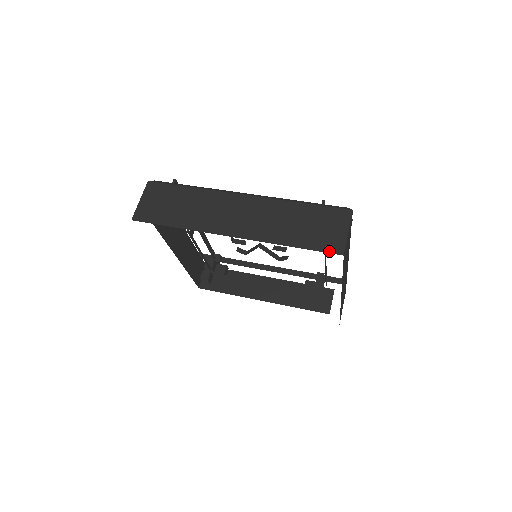
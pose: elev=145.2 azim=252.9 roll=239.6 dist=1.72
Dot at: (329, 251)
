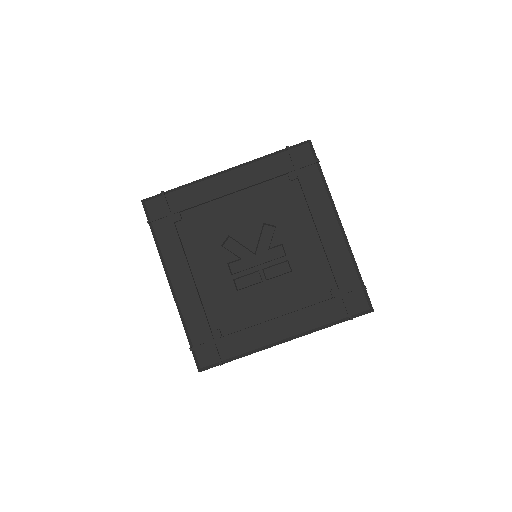
Dot at: occluded
